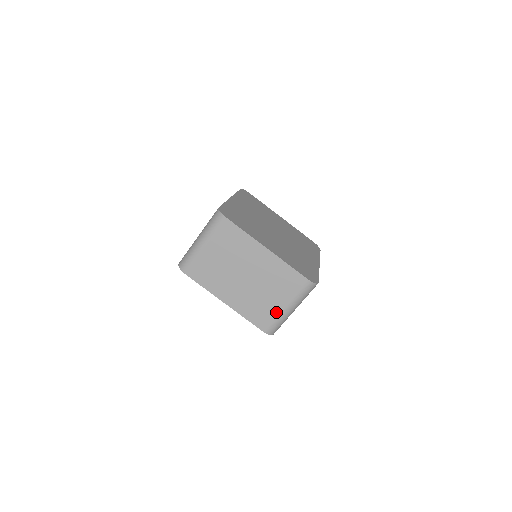
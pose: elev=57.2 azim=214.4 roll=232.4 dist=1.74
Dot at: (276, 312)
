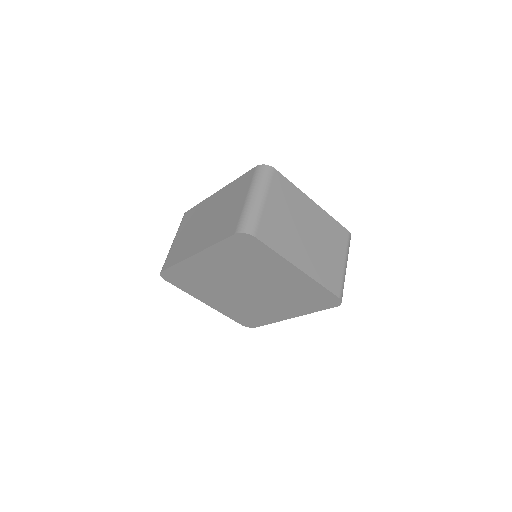
Dot at: (340, 271)
